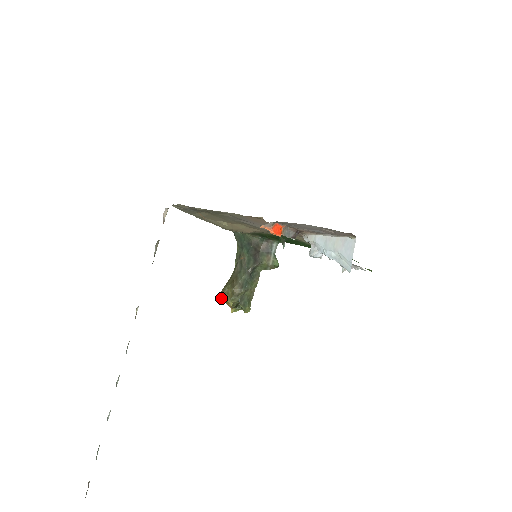
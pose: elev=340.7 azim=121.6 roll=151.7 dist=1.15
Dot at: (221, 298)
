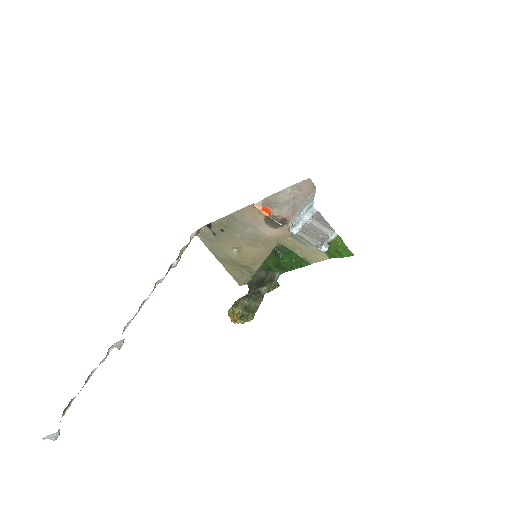
Dot at: (229, 312)
